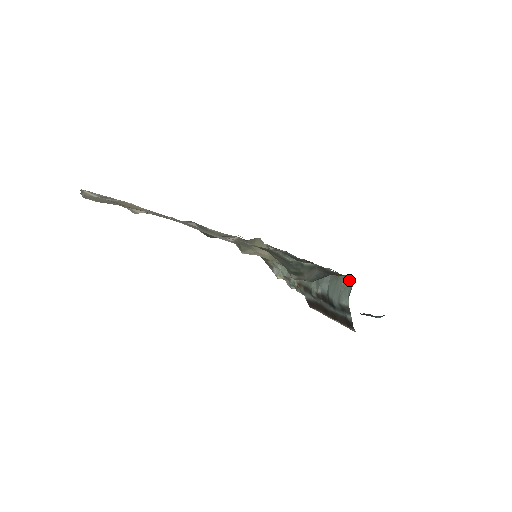
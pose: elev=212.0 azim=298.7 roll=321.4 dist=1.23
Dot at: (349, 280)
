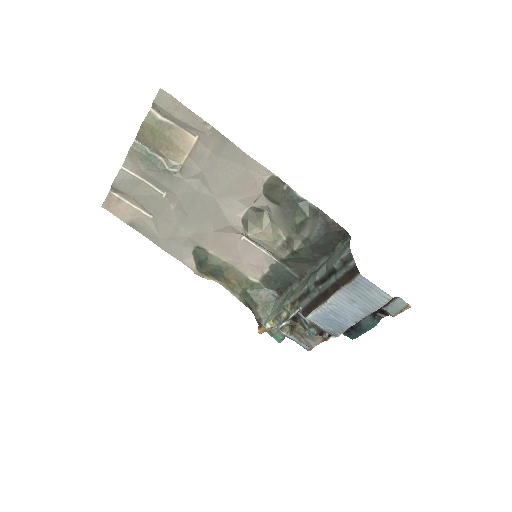
Dot at: (346, 242)
